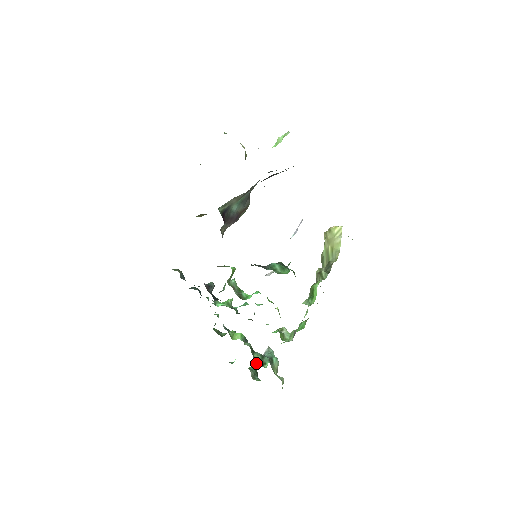
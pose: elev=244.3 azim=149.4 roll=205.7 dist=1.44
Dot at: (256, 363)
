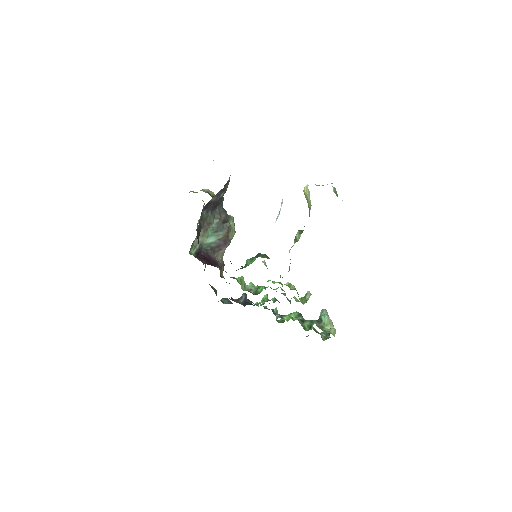
Dot at: (305, 330)
